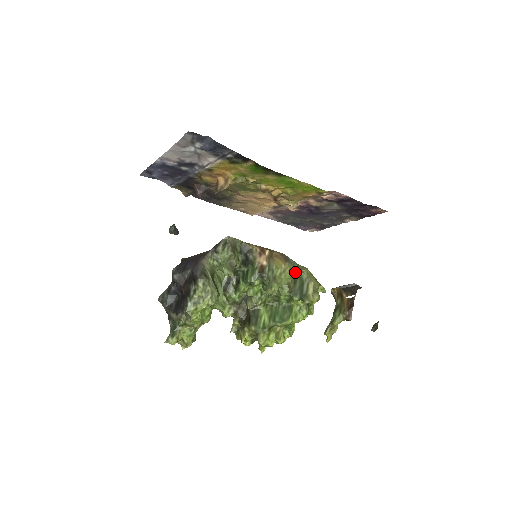
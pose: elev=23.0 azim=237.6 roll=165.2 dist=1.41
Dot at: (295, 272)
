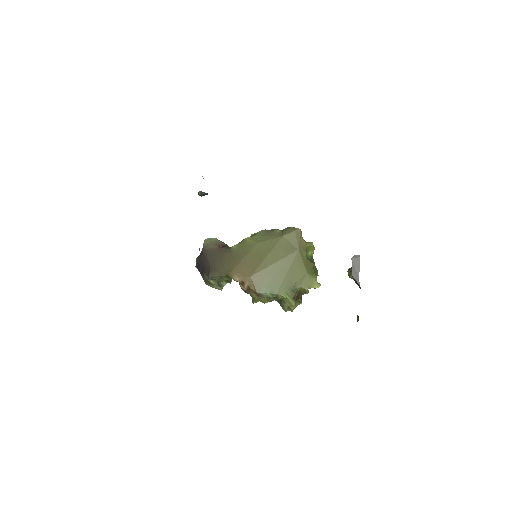
Dot at: occluded
